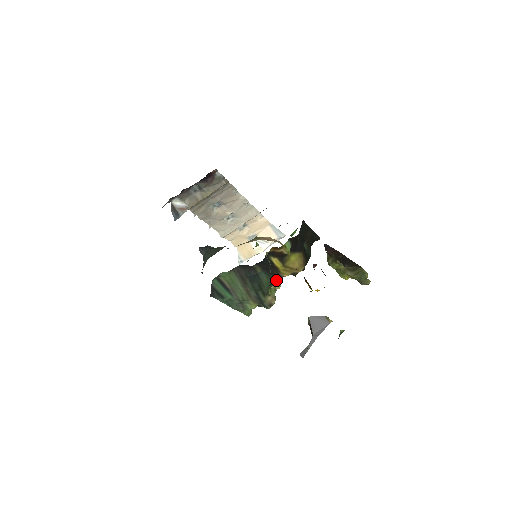
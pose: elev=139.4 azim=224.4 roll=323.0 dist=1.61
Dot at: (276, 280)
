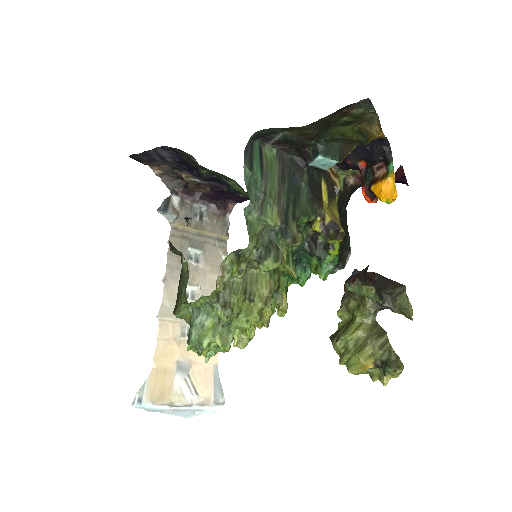
Dot at: (269, 298)
